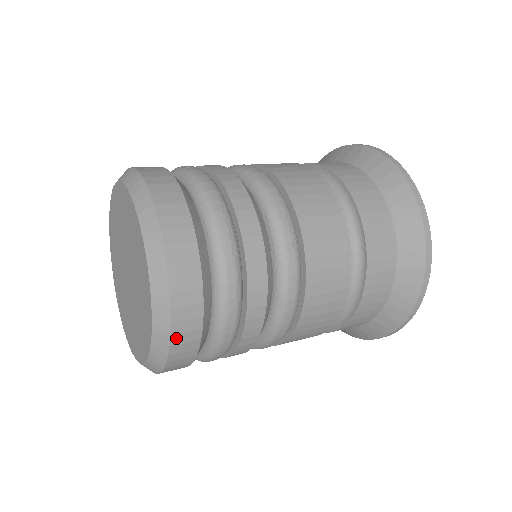
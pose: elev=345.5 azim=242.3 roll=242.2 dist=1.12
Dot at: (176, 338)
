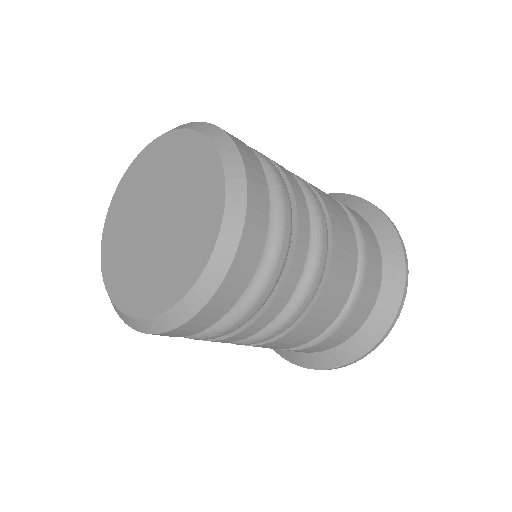
Dot at: (244, 244)
